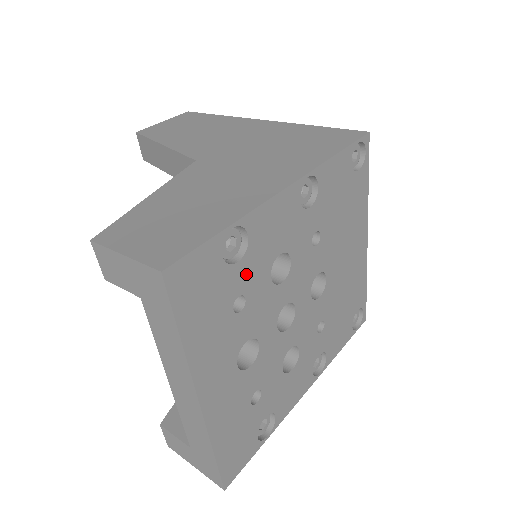
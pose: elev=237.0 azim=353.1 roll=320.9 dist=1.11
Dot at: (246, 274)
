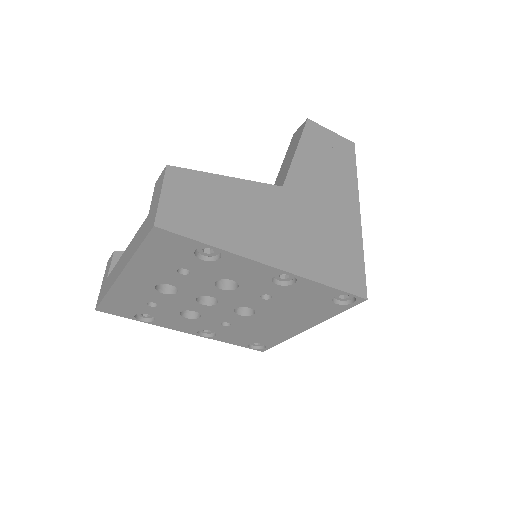
Dot at: (202, 267)
